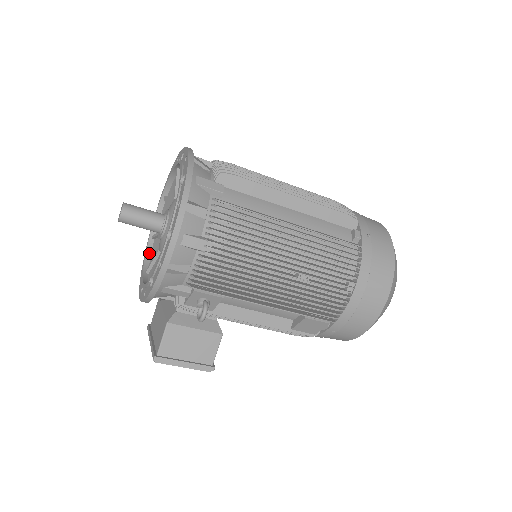
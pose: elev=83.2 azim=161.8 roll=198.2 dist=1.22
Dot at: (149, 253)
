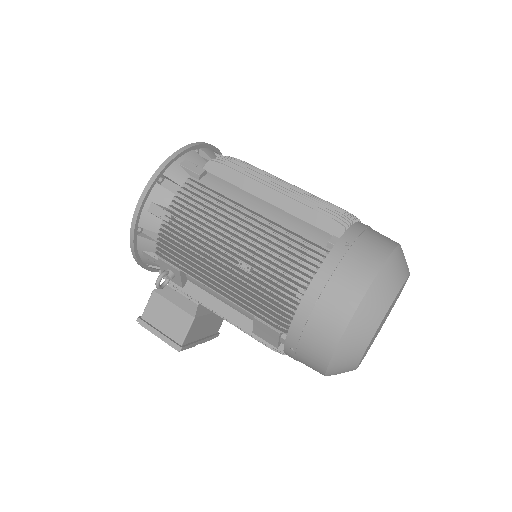
Dot at: occluded
